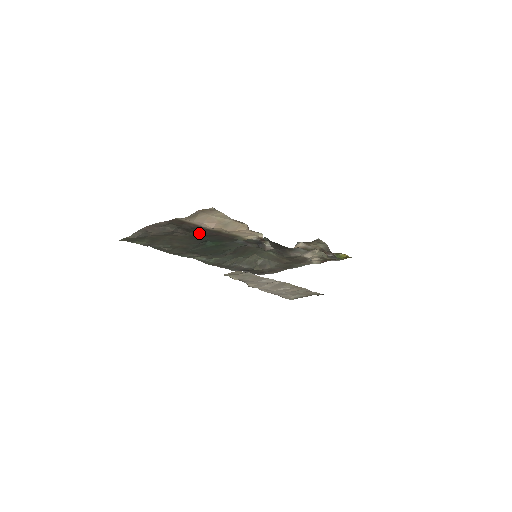
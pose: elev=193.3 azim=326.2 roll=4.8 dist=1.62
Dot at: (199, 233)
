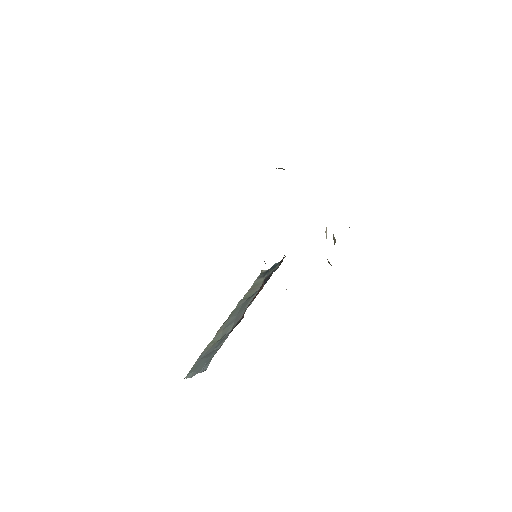
Dot at: occluded
